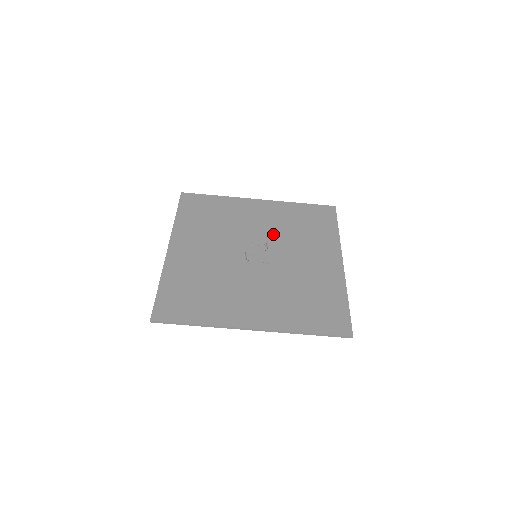
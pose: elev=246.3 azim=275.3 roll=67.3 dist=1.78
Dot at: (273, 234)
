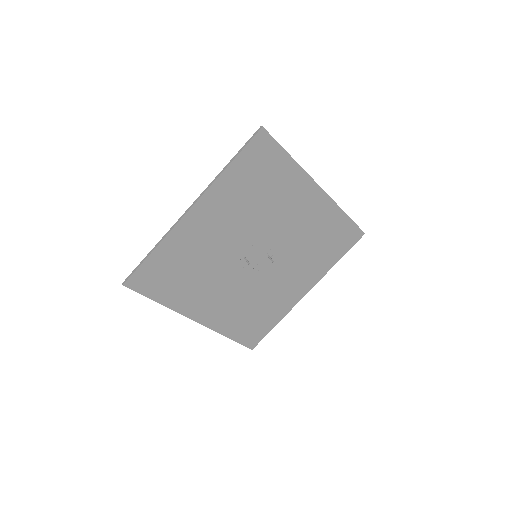
Dot at: (290, 240)
